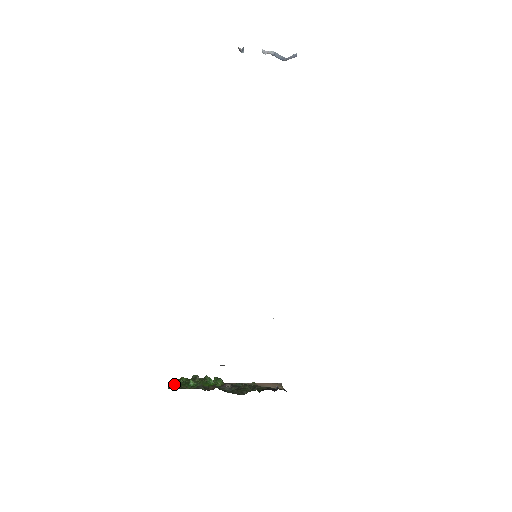
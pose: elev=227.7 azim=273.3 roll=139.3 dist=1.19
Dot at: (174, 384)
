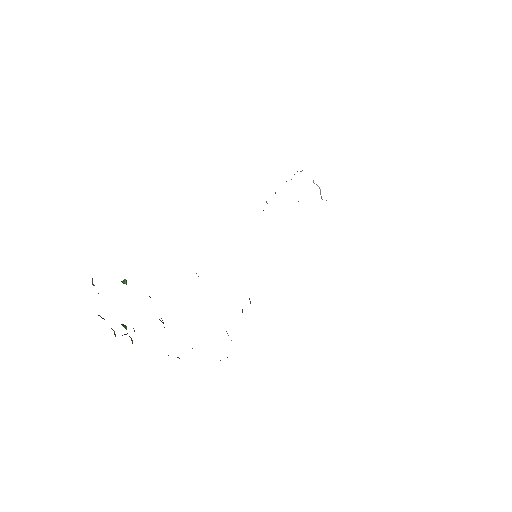
Dot at: occluded
